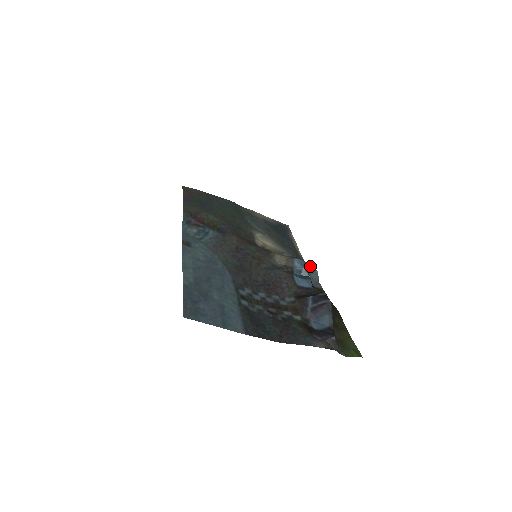
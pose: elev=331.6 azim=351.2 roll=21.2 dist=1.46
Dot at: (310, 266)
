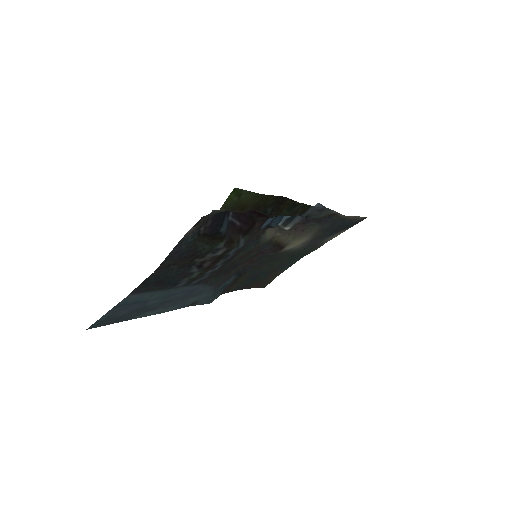
Dot at: (332, 211)
